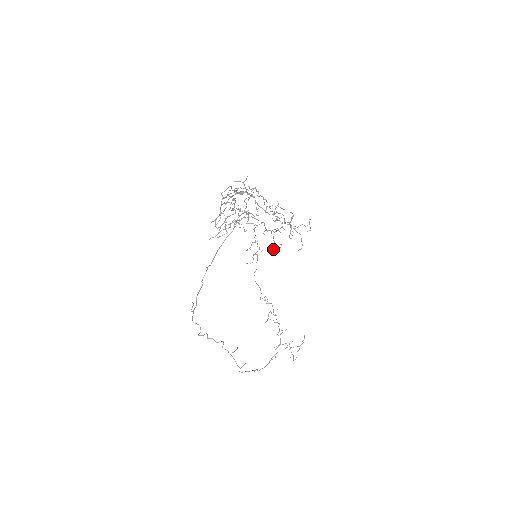
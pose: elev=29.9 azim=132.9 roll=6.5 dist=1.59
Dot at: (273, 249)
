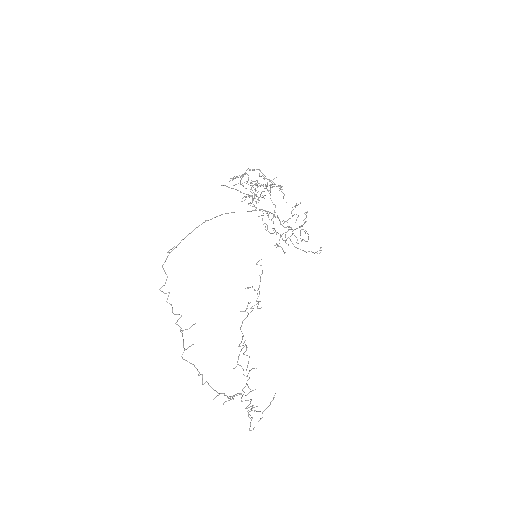
Dot at: (276, 244)
